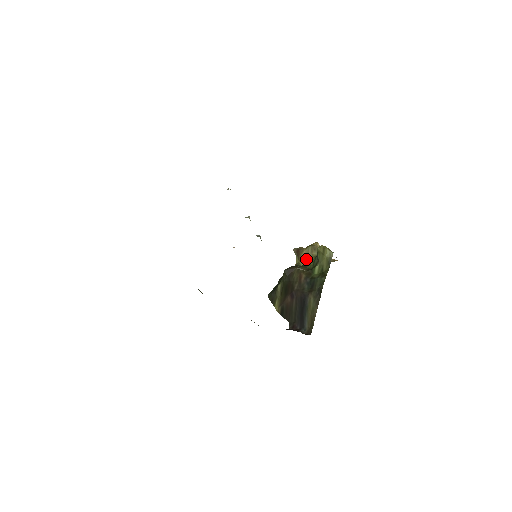
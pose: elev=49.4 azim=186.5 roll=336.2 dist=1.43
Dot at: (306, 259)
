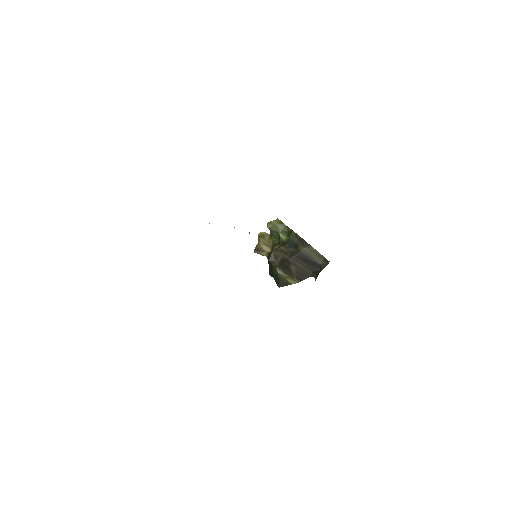
Dot at: (267, 246)
